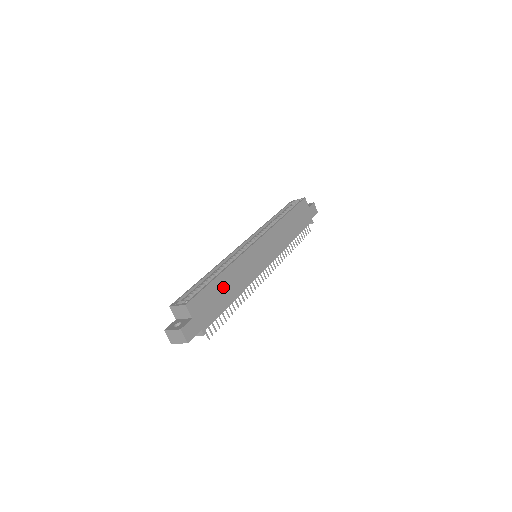
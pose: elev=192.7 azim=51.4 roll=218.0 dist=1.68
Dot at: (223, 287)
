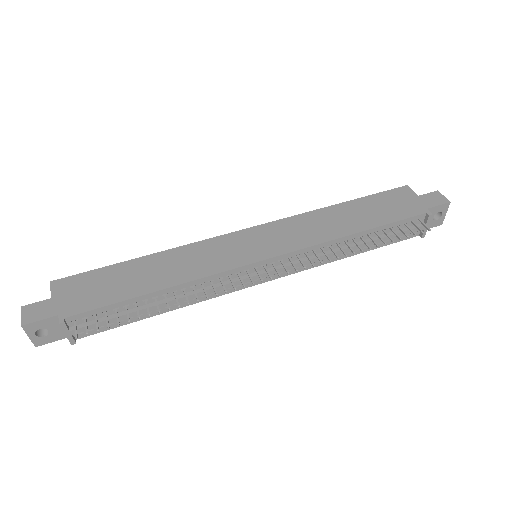
Dot at: (137, 273)
